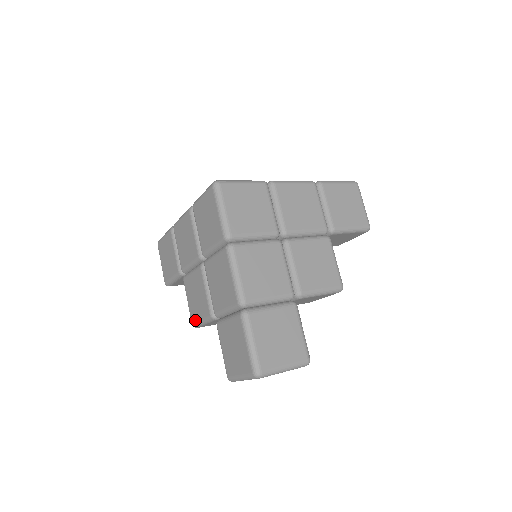
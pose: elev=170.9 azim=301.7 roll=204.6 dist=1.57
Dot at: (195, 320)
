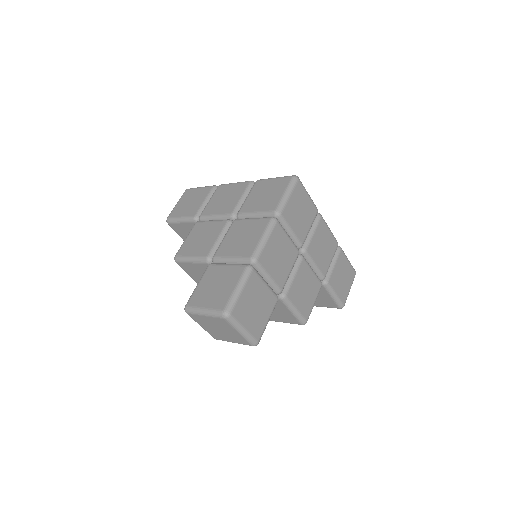
Dot at: (183, 254)
